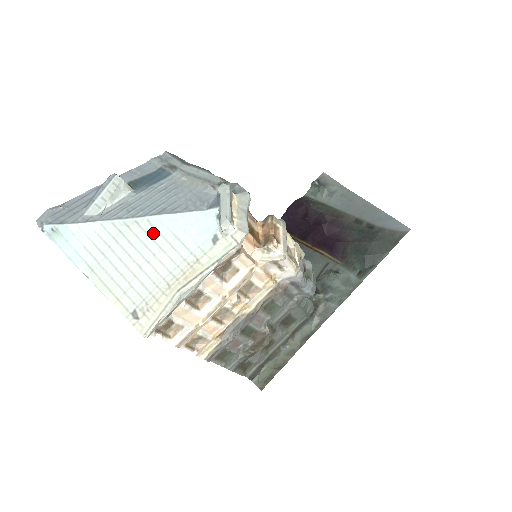
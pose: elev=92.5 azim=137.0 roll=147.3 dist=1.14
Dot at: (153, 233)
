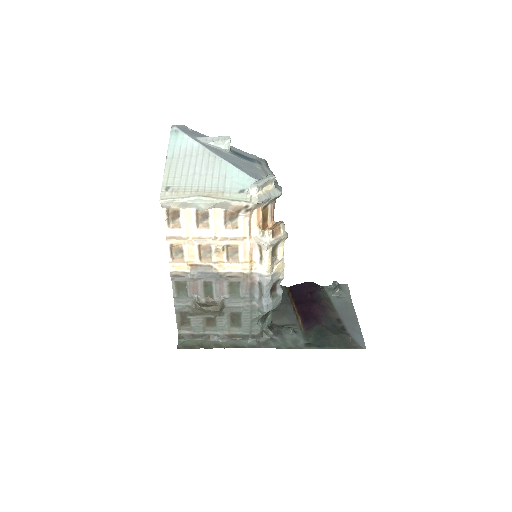
Dot at: (217, 166)
